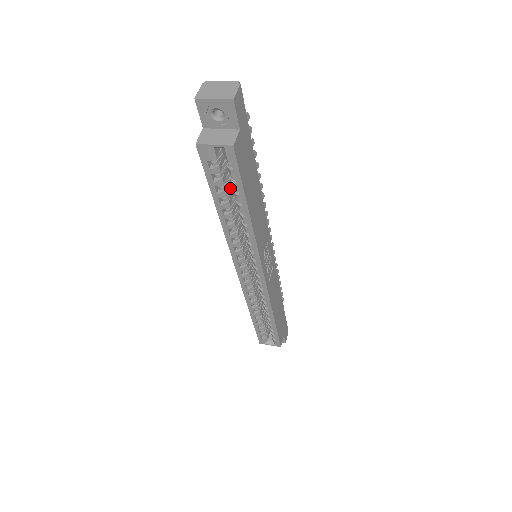
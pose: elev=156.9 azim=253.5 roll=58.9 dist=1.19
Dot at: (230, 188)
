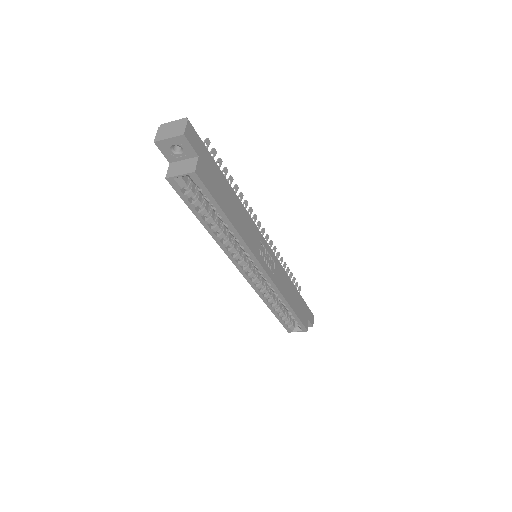
Dot at: (209, 205)
